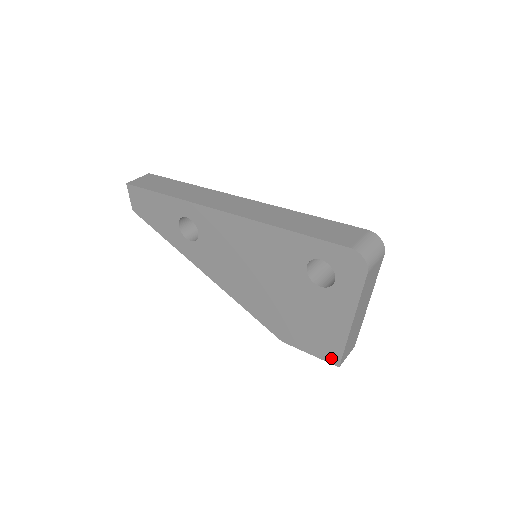
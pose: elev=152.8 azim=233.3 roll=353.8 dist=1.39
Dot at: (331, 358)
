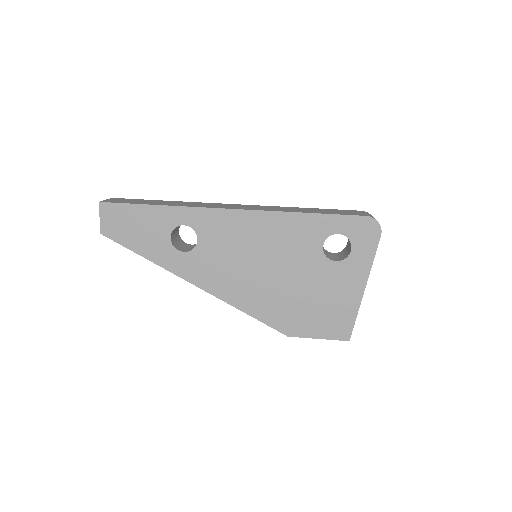
Dot at: (342, 334)
